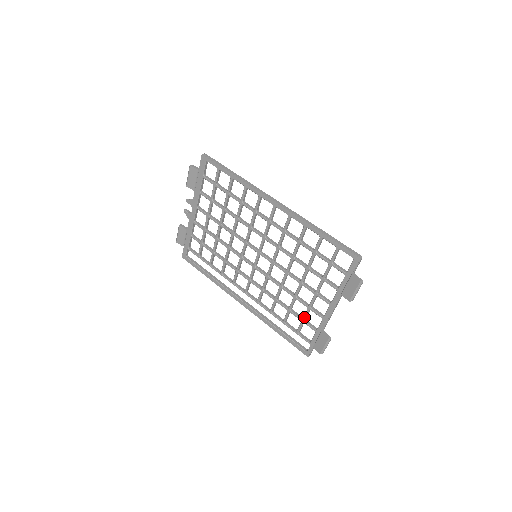
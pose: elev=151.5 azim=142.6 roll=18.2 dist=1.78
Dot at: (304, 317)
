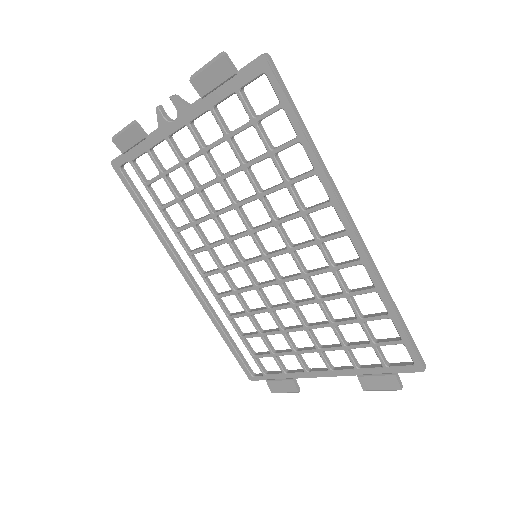
Dot at: (279, 354)
